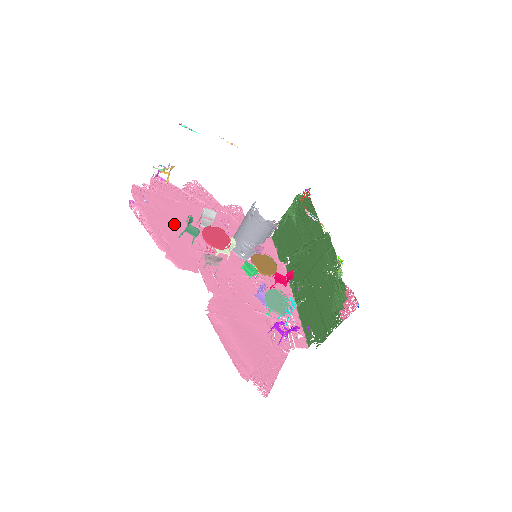
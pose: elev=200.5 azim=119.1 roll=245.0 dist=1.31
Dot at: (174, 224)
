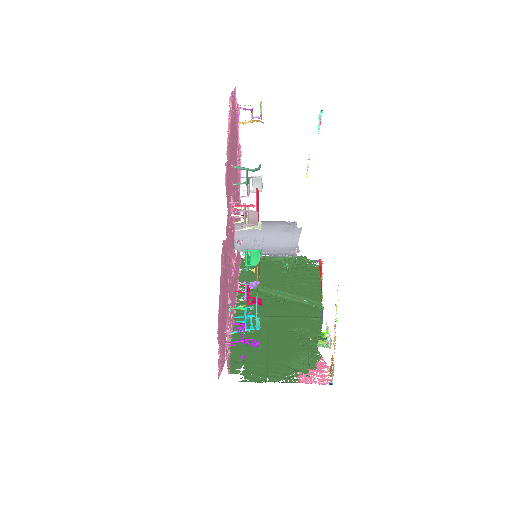
Dot at: occluded
